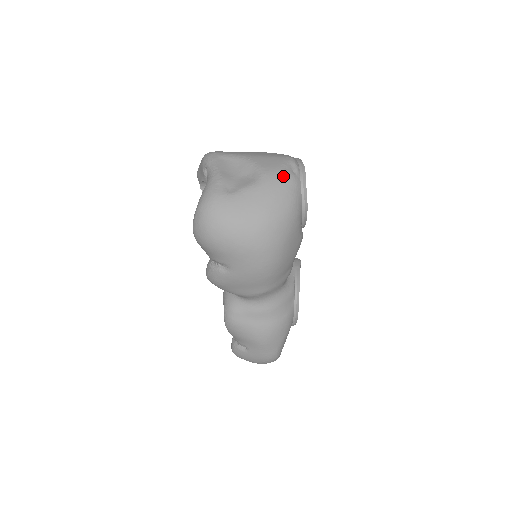
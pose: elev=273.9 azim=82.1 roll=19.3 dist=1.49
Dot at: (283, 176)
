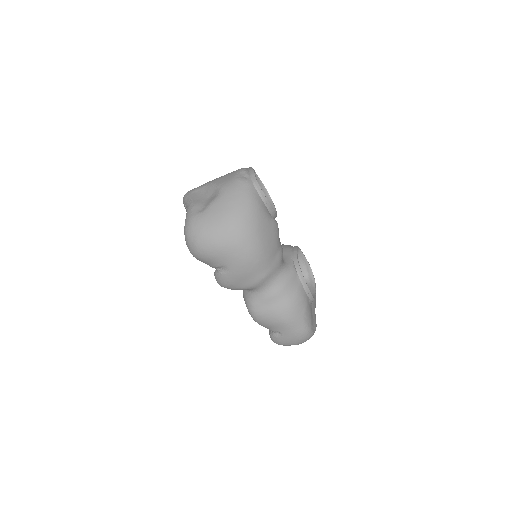
Dot at: (236, 183)
